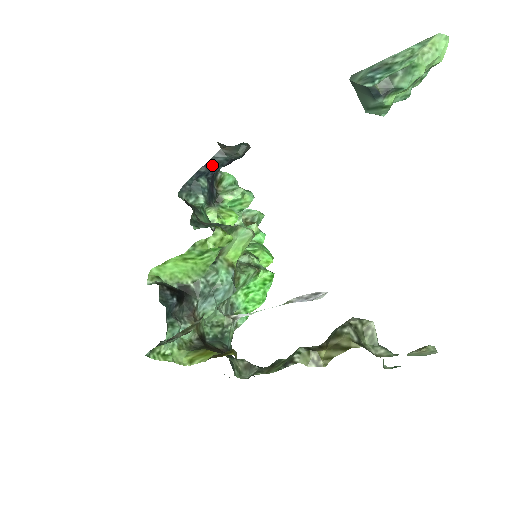
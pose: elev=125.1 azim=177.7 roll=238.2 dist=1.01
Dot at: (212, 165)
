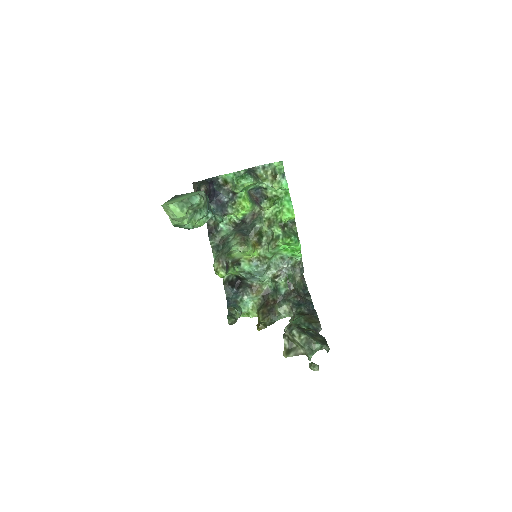
Dot at: occluded
